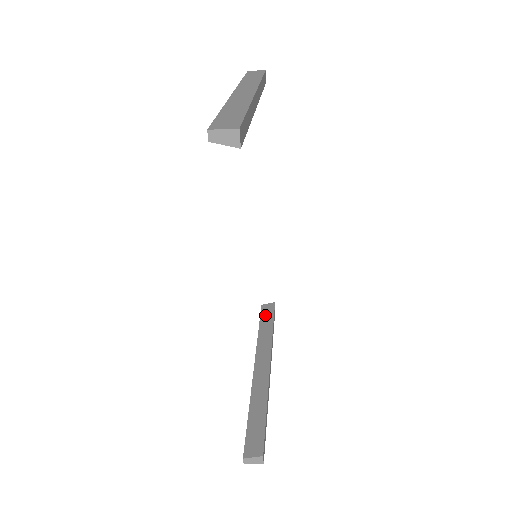
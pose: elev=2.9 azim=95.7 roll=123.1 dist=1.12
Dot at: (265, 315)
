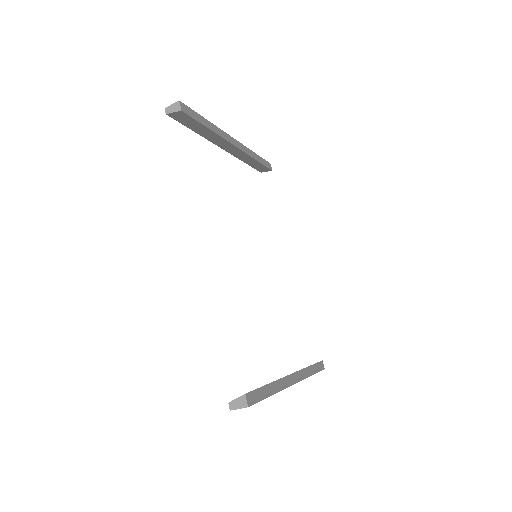
Dot at: occluded
